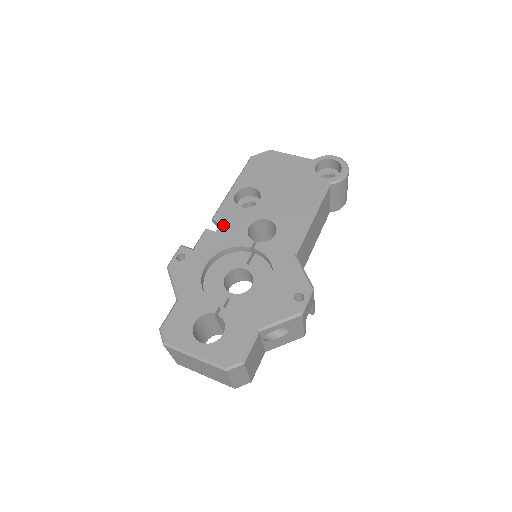
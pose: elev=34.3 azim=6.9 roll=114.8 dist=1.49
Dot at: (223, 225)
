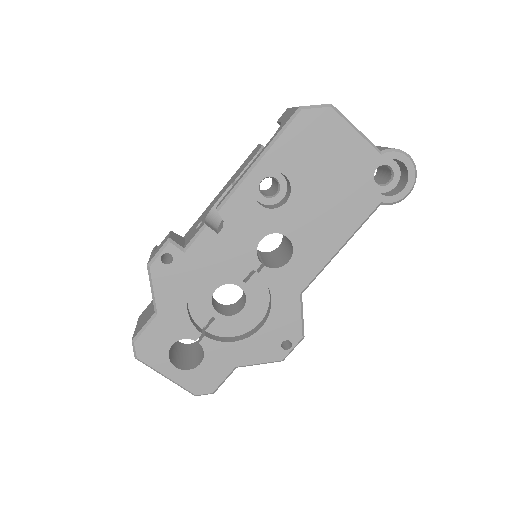
Dot at: (230, 227)
